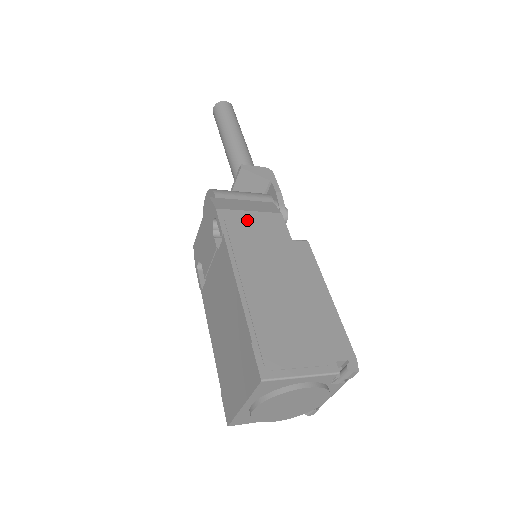
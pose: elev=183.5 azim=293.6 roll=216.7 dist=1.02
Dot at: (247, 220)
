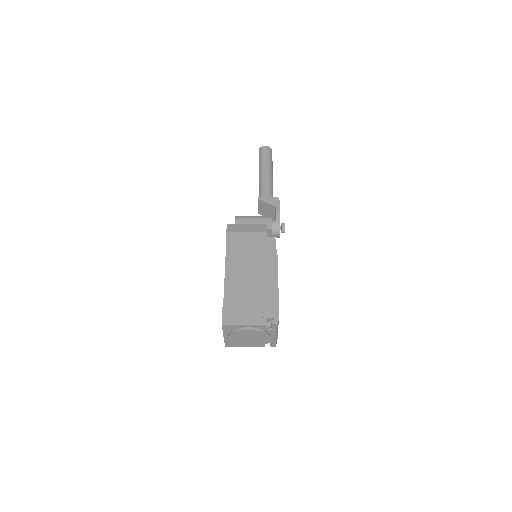
Dot at: (242, 238)
